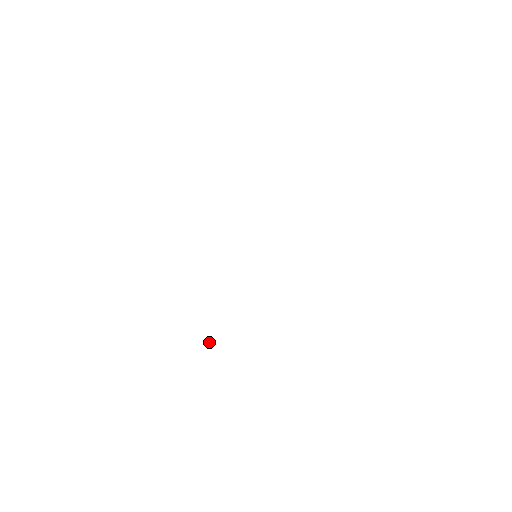
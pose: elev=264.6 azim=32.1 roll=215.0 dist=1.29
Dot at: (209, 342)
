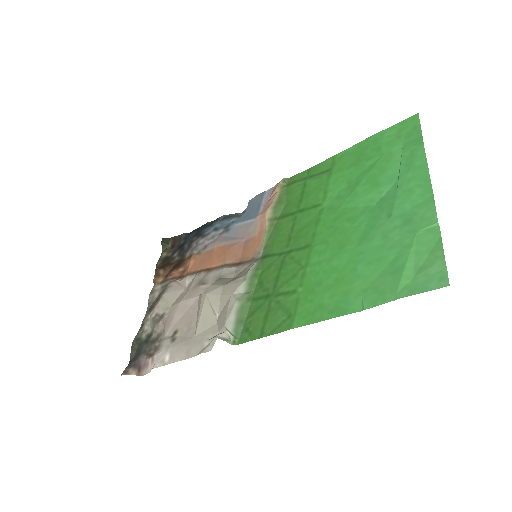
Dot at: (178, 282)
